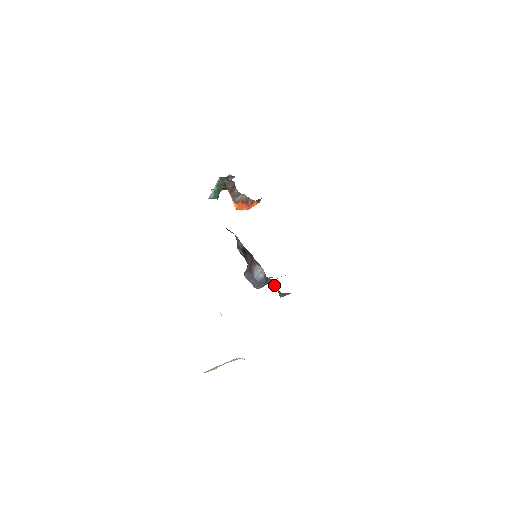
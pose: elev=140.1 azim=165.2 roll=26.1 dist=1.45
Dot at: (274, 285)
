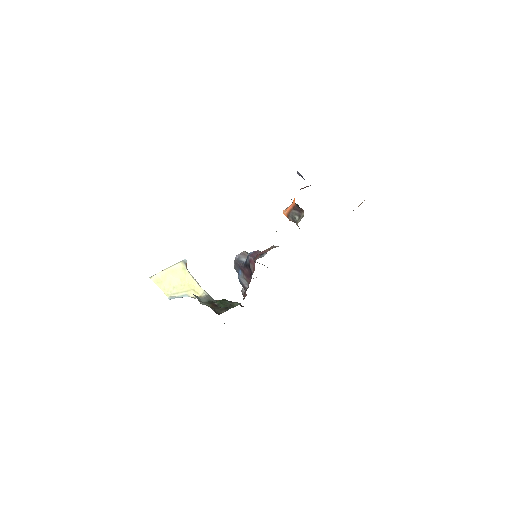
Dot at: occluded
